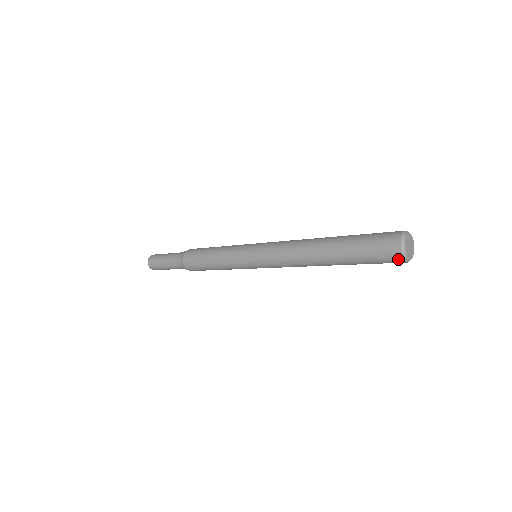
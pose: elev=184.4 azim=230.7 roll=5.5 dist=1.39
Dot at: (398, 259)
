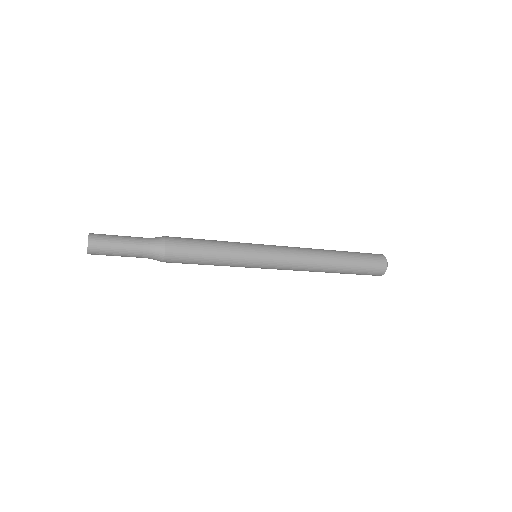
Dot at: (384, 267)
